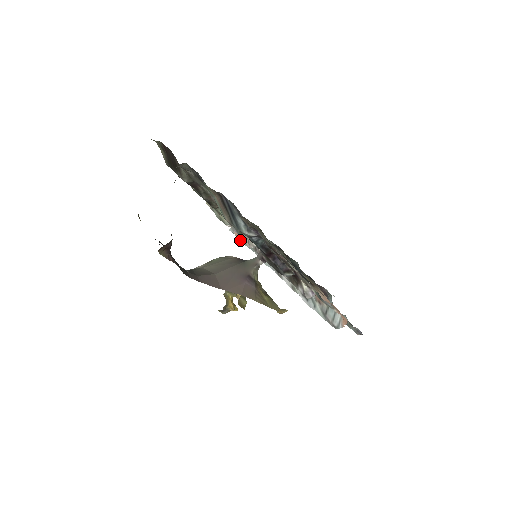
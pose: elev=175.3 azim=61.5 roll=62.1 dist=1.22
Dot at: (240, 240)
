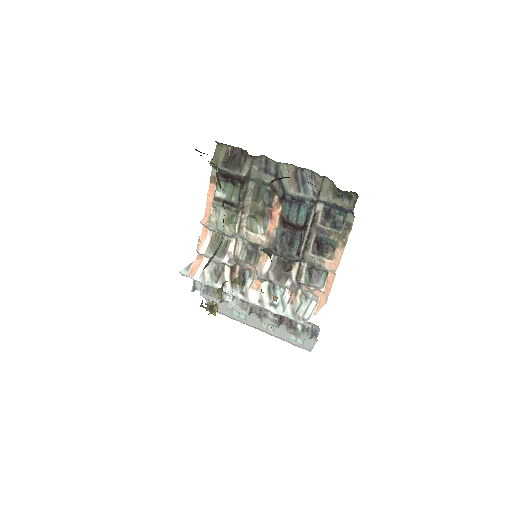
Dot at: (195, 277)
